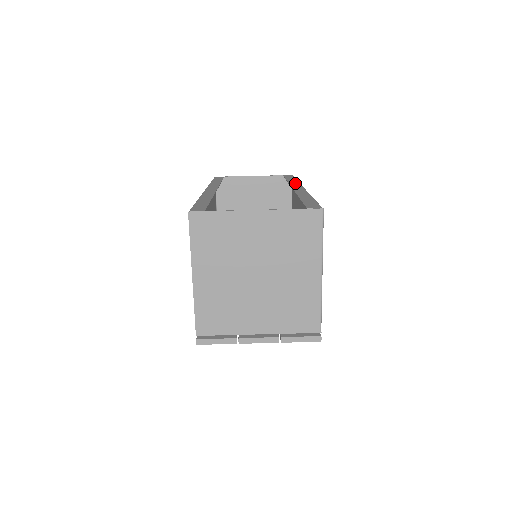
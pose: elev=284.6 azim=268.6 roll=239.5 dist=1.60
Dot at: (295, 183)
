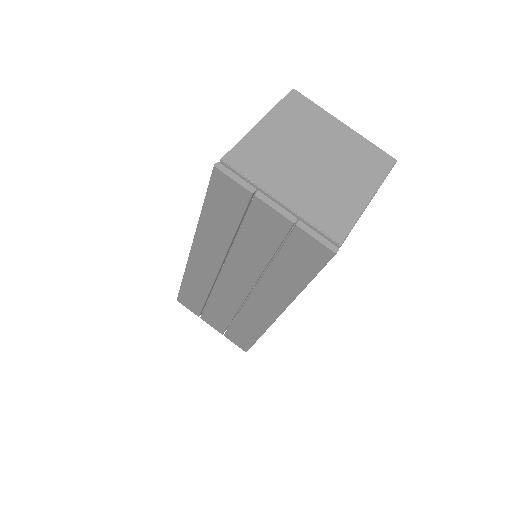
Dot at: occluded
